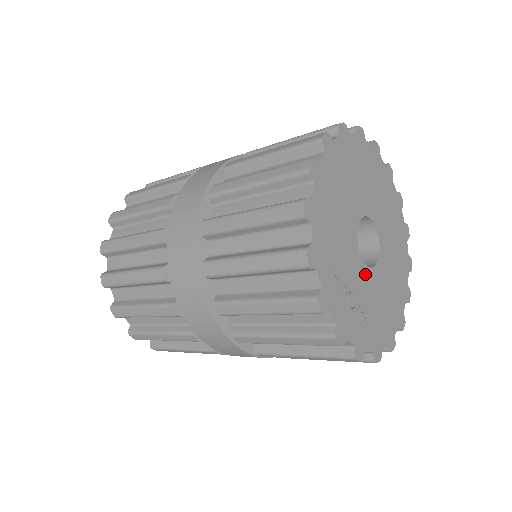
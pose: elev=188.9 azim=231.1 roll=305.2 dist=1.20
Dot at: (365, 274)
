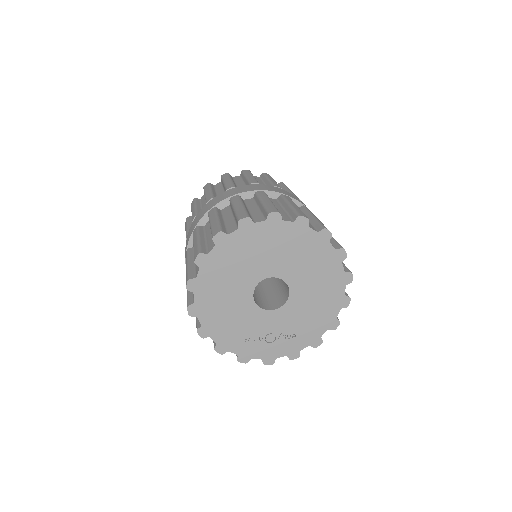
Dot at: (278, 315)
